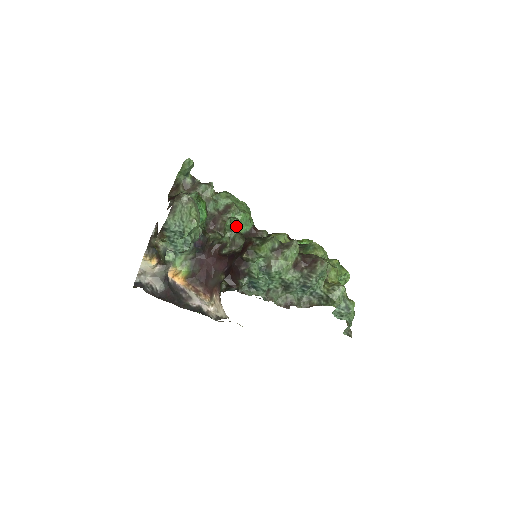
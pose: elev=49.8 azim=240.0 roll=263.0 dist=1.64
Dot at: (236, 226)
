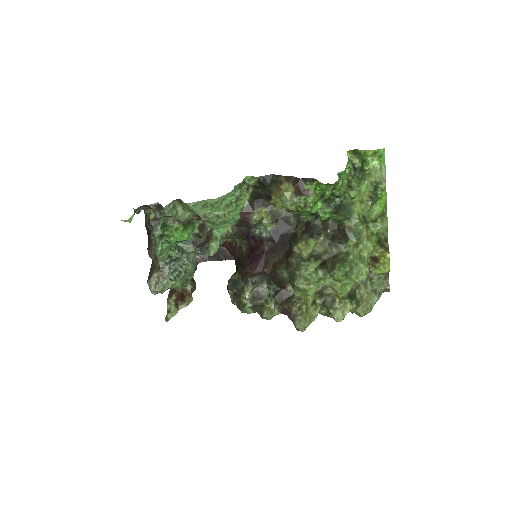
Dot at: (219, 244)
